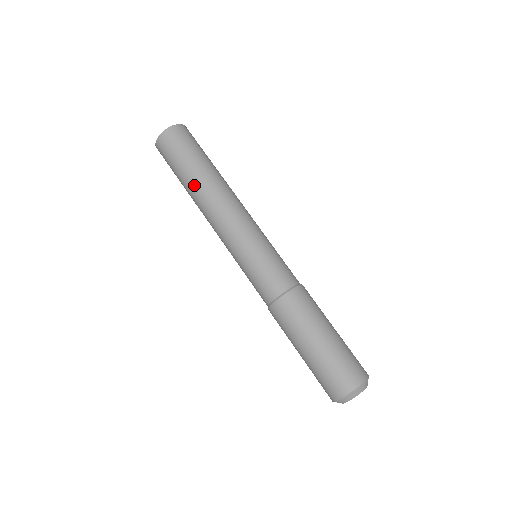
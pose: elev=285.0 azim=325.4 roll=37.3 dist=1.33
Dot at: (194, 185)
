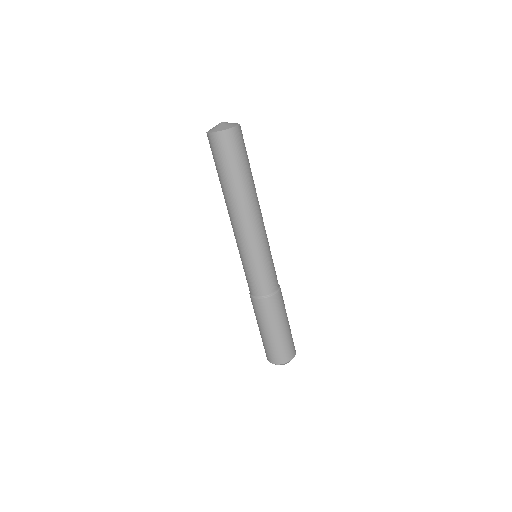
Dot at: (224, 191)
